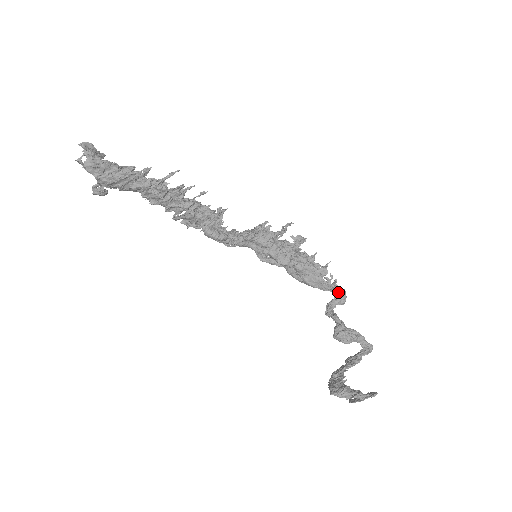
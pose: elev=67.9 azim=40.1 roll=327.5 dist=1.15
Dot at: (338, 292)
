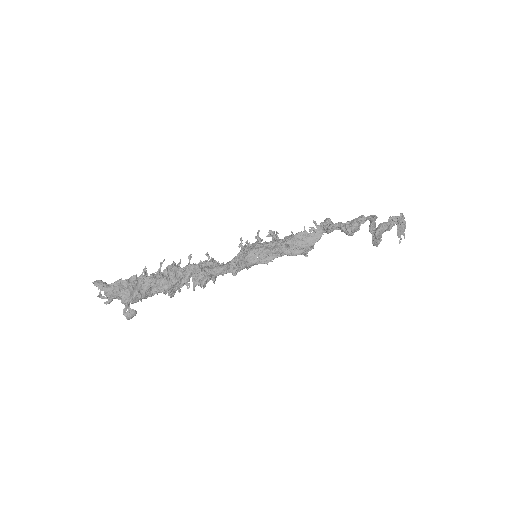
Dot at: (322, 223)
